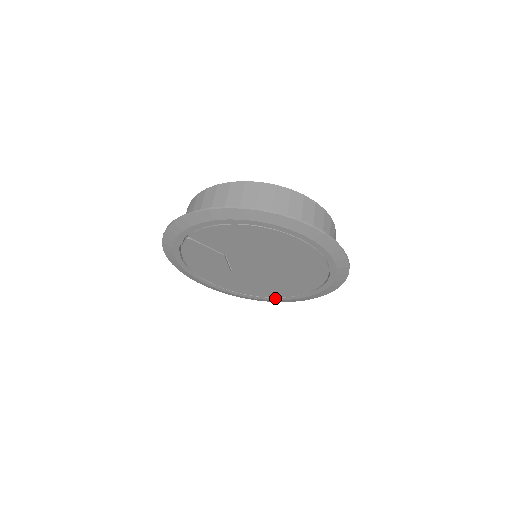
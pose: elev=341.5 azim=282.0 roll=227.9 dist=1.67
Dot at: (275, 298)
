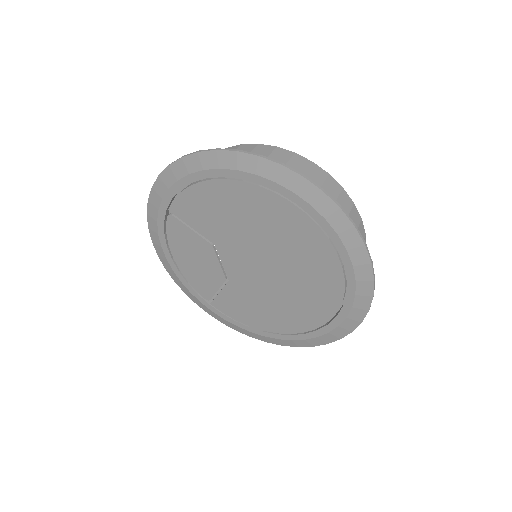
Dot at: (288, 336)
